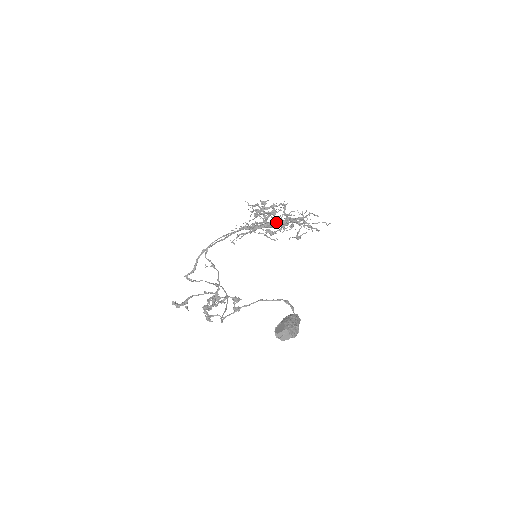
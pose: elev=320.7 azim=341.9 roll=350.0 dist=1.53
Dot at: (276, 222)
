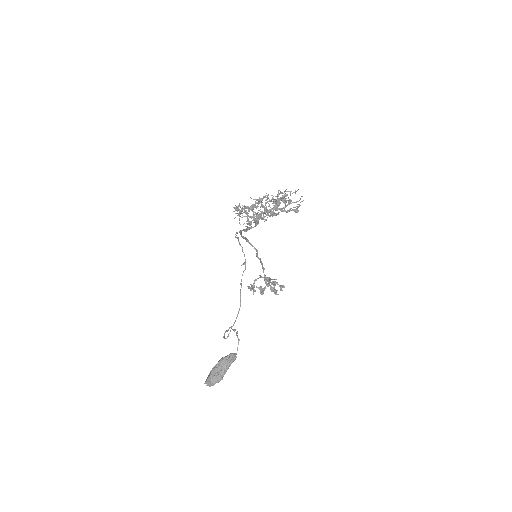
Dot at: occluded
